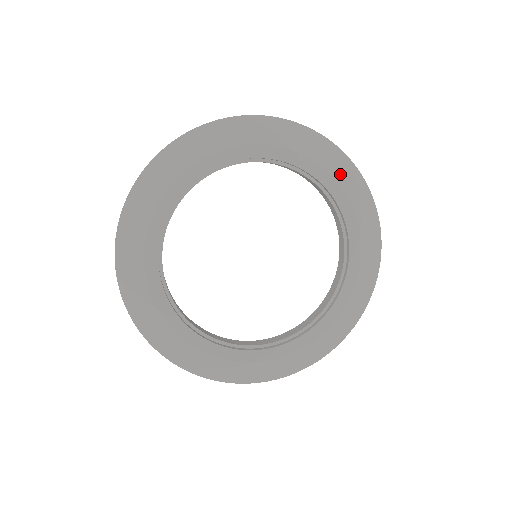
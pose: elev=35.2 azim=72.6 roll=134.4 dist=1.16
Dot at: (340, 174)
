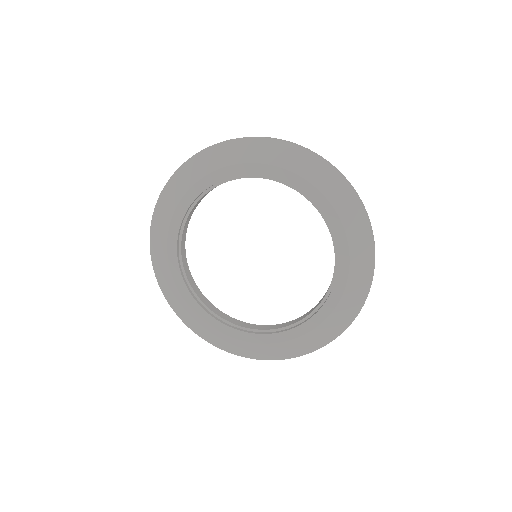
Dot at: (300, 167)
